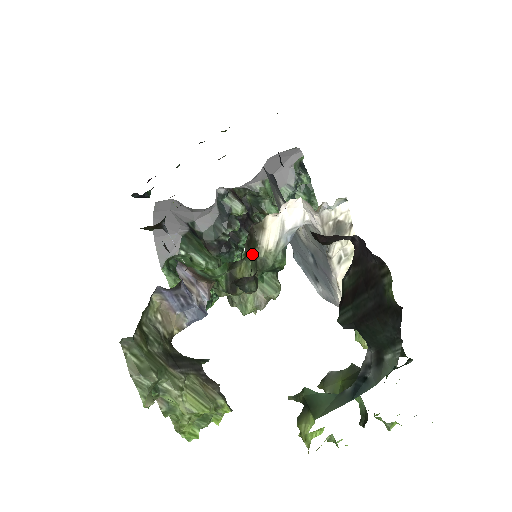
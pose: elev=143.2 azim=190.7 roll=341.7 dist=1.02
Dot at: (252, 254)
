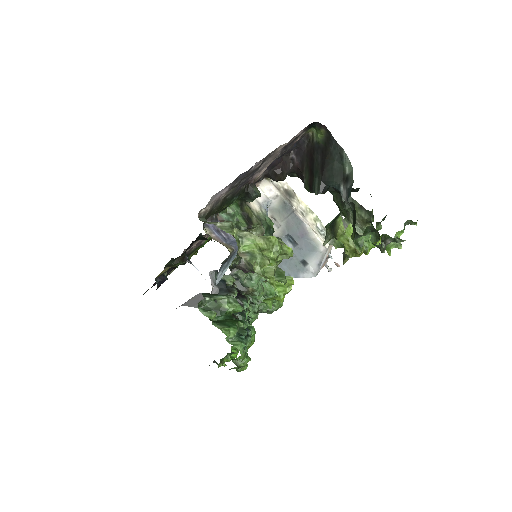
Dot at: occluded
